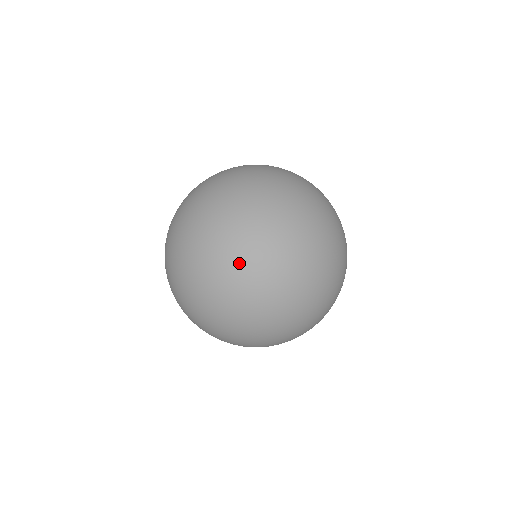
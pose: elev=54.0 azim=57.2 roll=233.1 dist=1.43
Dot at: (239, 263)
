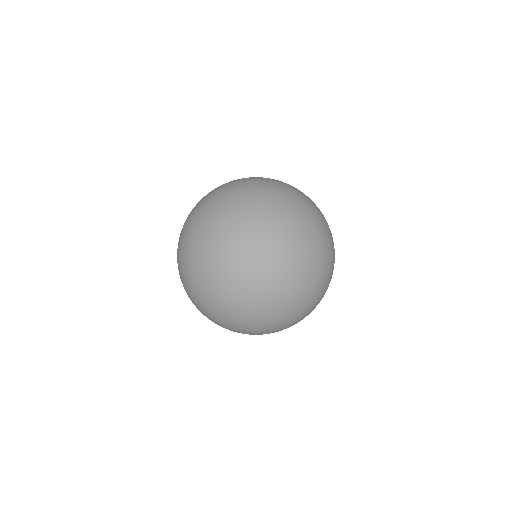
Dot at: (296, 222)
